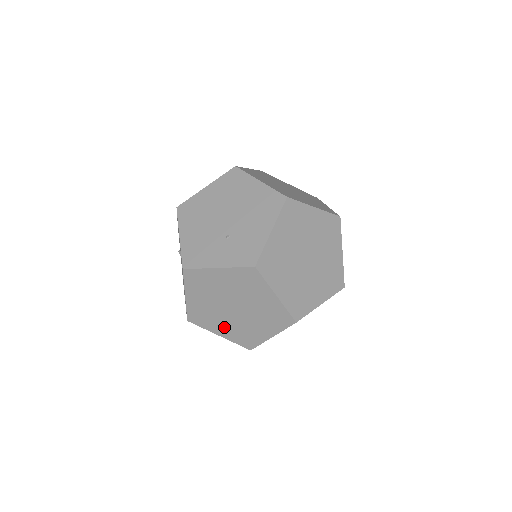
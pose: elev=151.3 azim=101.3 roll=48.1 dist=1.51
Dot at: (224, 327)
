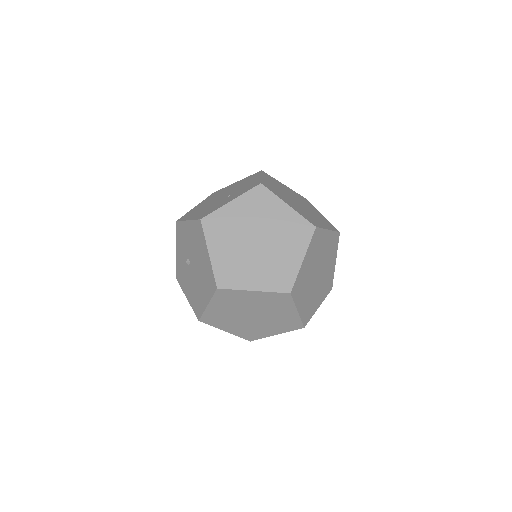
Dot at: (255, 274)
